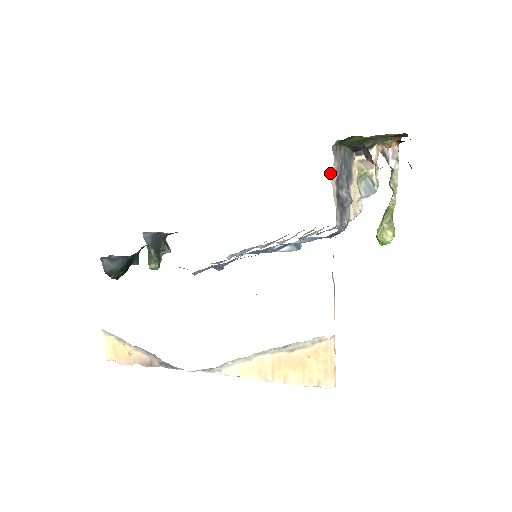
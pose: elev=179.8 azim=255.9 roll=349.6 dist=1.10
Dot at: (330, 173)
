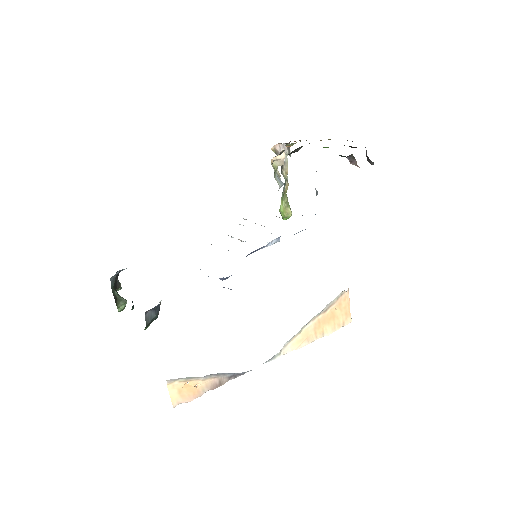
Dot at: occluded
